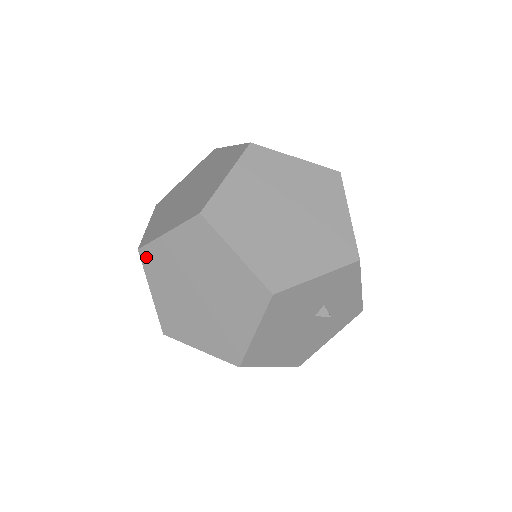
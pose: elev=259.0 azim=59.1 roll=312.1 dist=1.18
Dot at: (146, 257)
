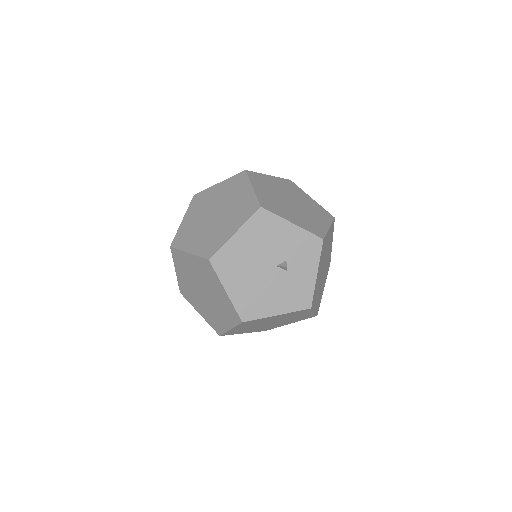
Dot at: (196, 198)
